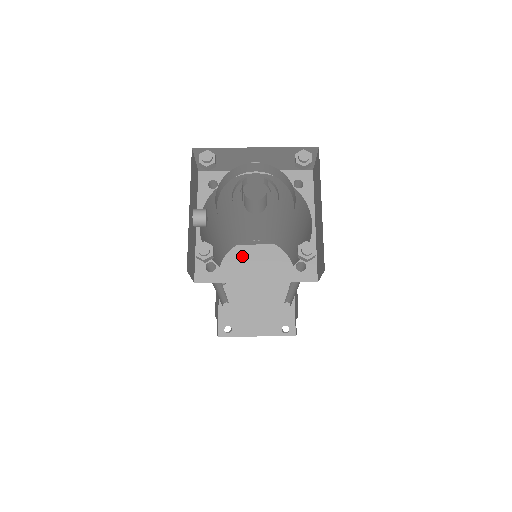
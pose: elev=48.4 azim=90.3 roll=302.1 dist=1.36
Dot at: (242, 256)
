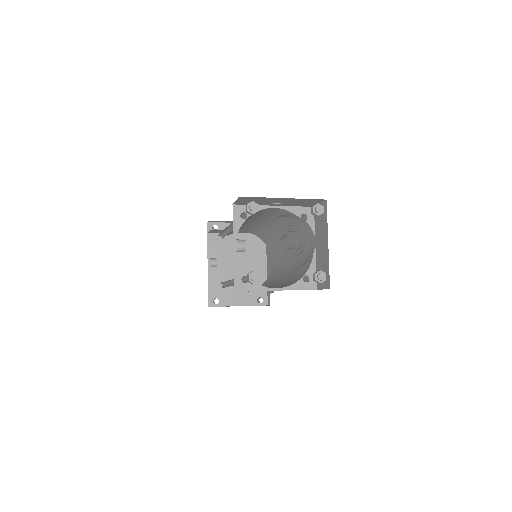
Dot at: (226, 241)
